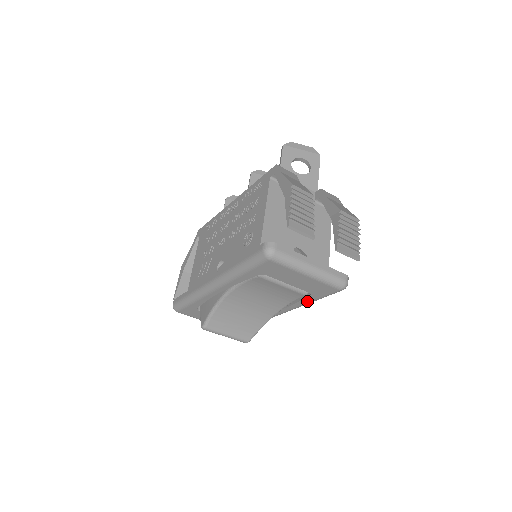
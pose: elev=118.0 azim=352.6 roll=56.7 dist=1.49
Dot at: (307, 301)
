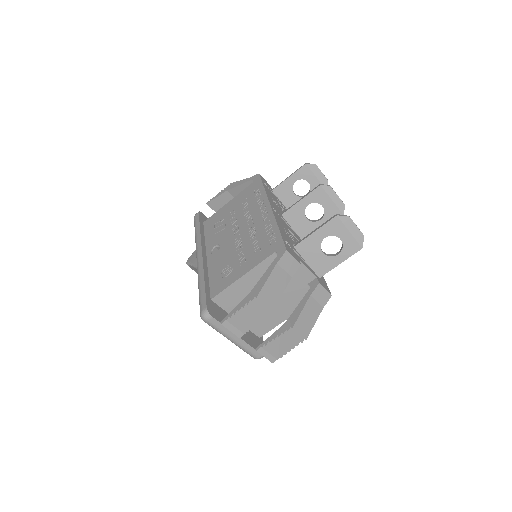
Dot at: occluded
